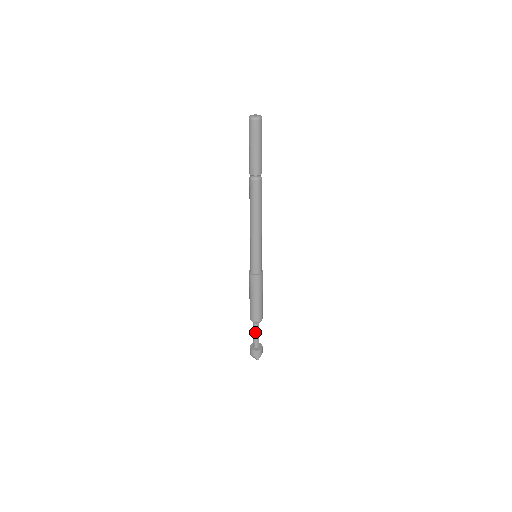
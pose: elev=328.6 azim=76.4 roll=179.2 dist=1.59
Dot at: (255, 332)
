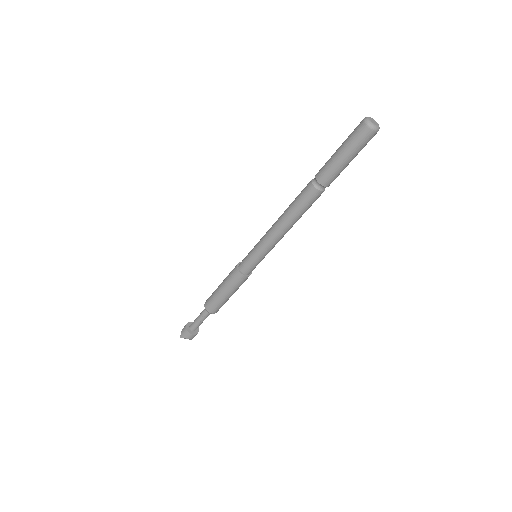
Dot at: occluded
